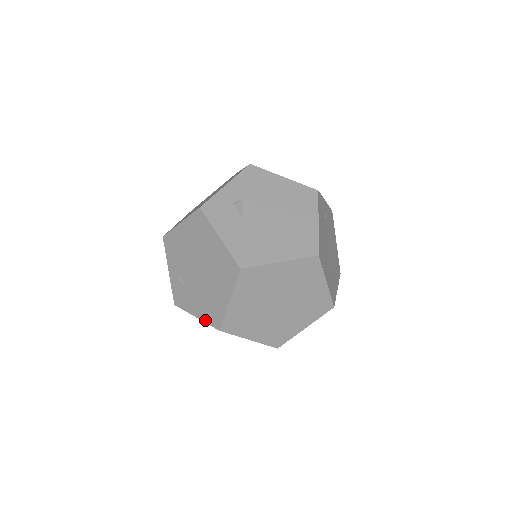
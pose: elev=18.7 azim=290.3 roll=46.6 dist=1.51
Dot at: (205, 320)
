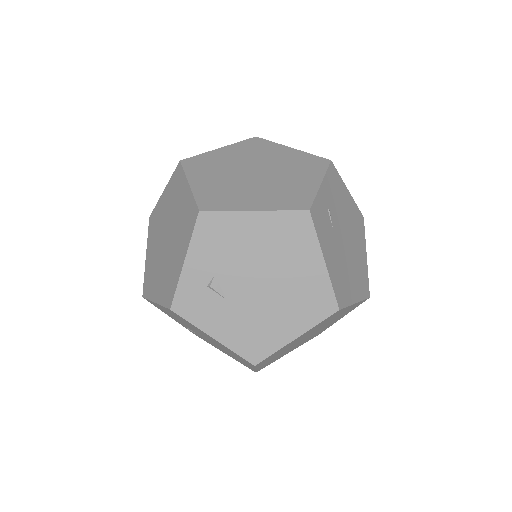
Dot at: occluded
